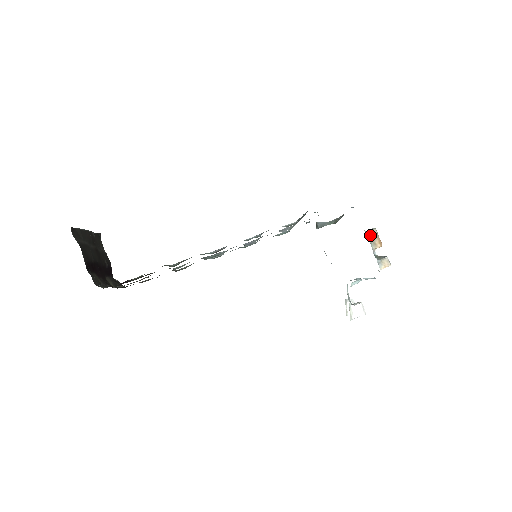
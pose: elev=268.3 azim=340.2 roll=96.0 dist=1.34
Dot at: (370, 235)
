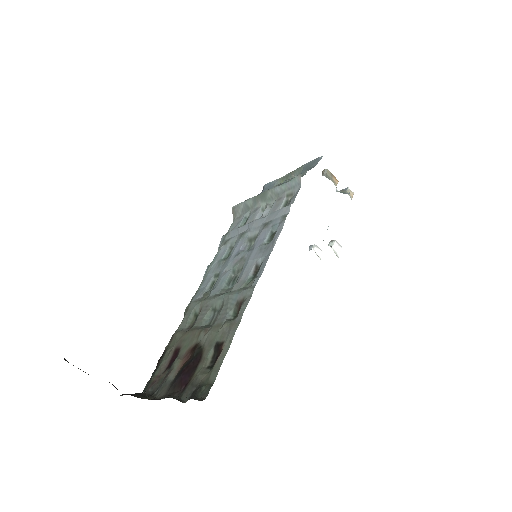
Dot at: (328, 177)
